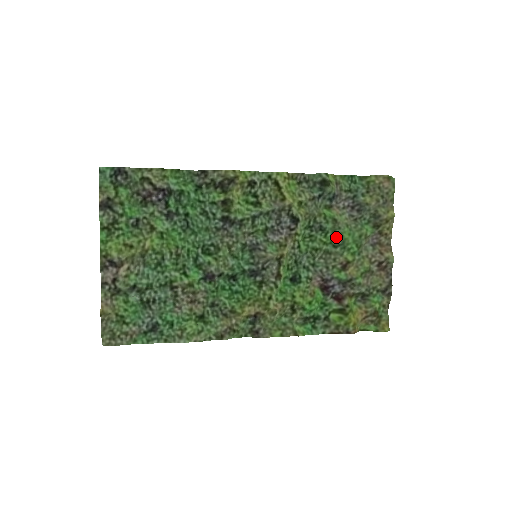
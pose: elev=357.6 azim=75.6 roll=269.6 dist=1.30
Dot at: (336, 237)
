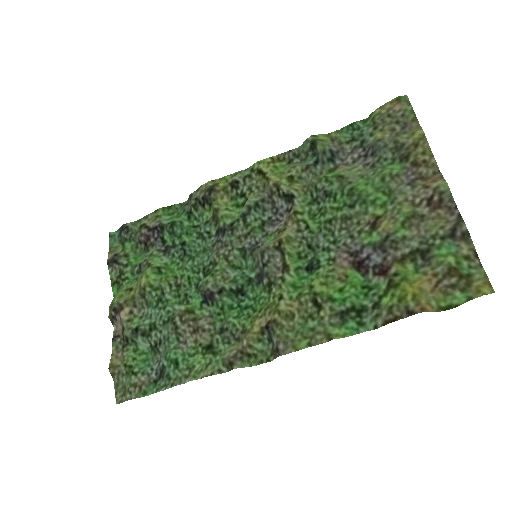
Dot at: (348, 195)
